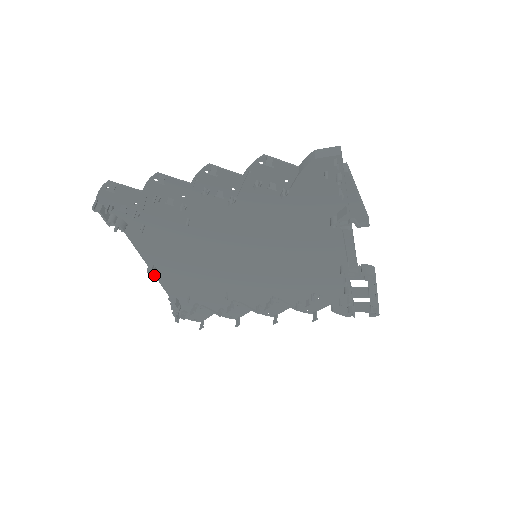
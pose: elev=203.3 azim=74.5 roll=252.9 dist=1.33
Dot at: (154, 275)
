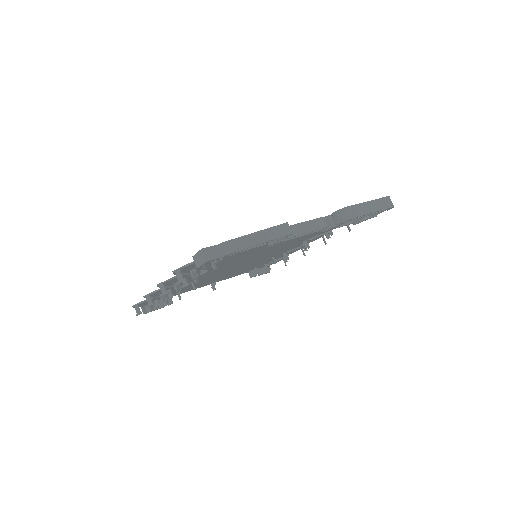
Dot at: occluded
